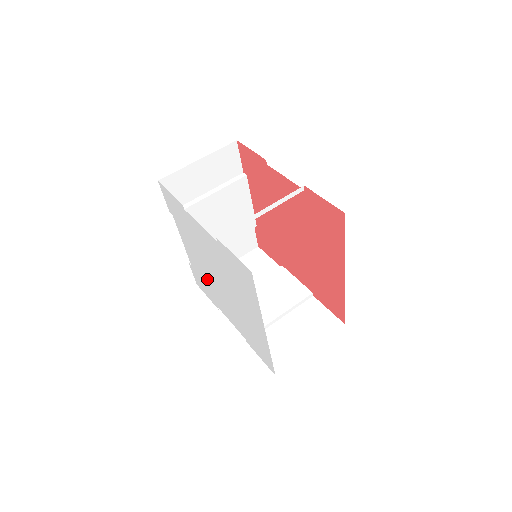
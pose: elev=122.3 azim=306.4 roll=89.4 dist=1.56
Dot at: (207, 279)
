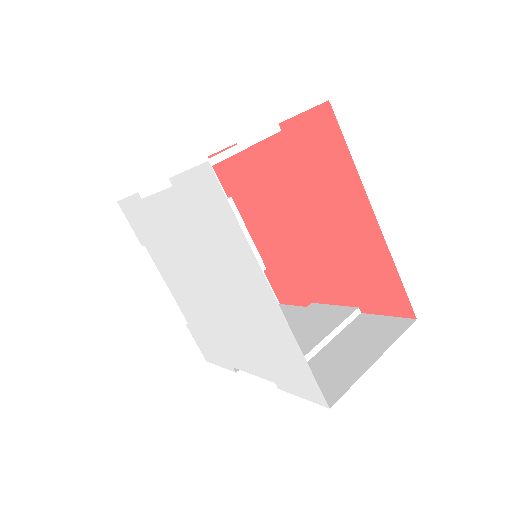
Dot at: (204, 317)
